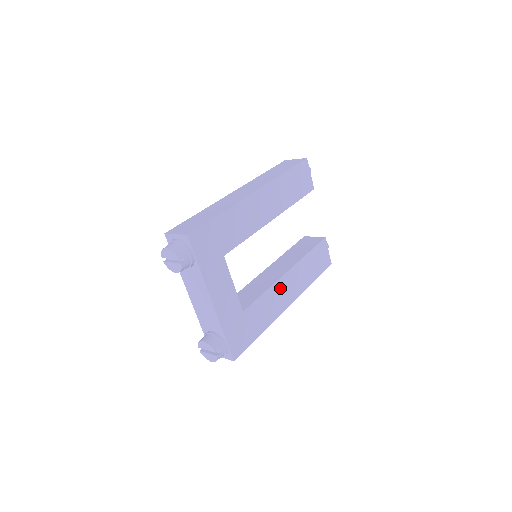
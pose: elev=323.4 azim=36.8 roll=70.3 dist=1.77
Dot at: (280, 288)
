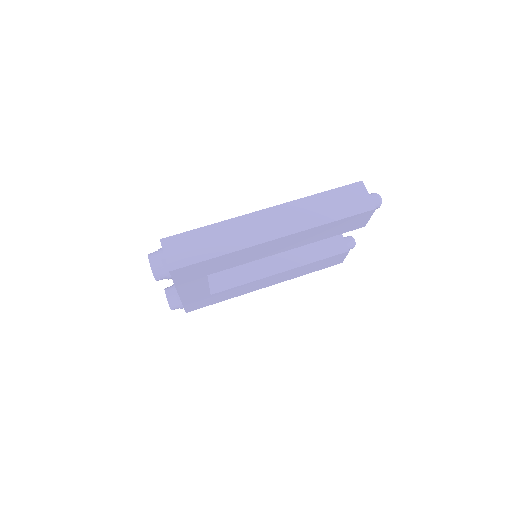
Dot at: (264, 281)
